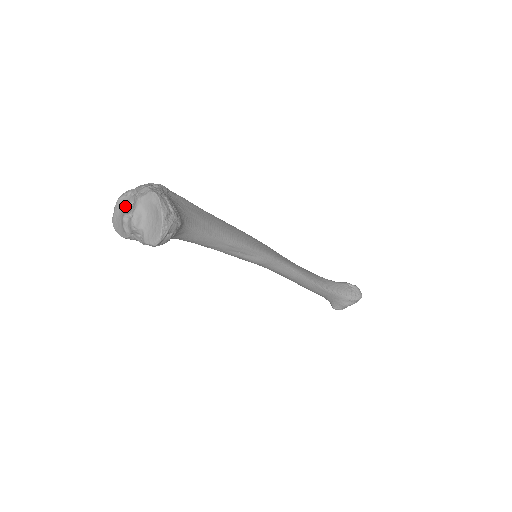
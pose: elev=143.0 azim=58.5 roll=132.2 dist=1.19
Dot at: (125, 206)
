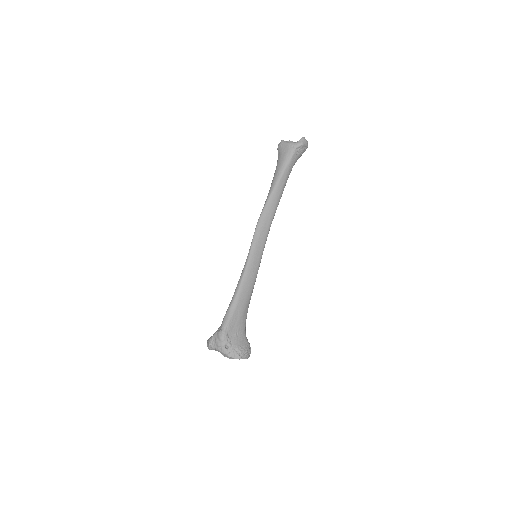
Dot at: occluded
